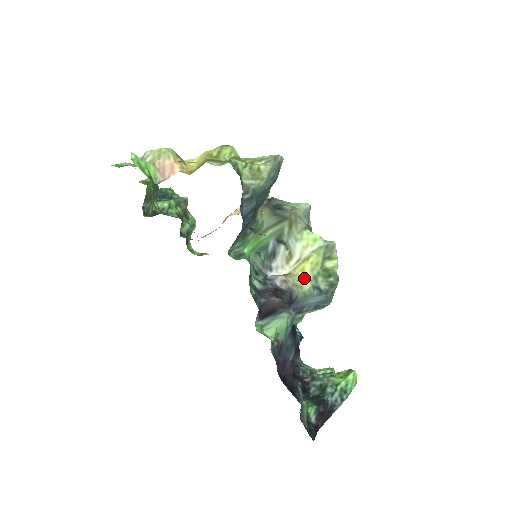
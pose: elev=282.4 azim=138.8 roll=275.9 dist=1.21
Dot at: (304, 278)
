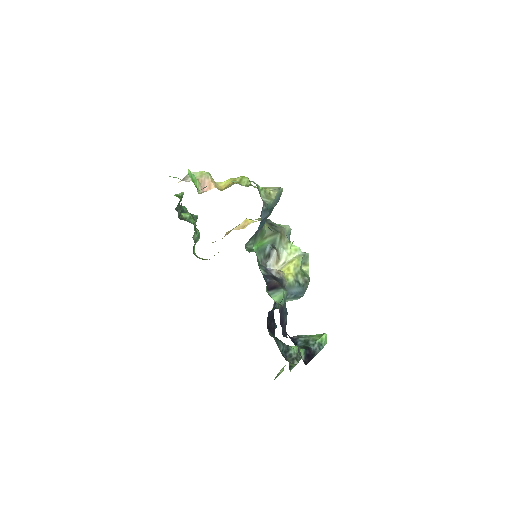
Dot at: (289, 274)
